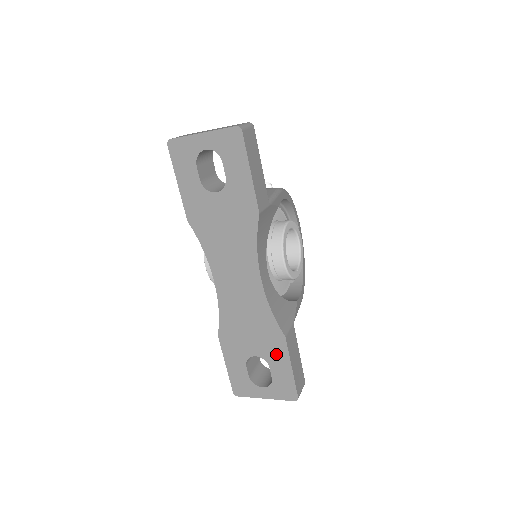
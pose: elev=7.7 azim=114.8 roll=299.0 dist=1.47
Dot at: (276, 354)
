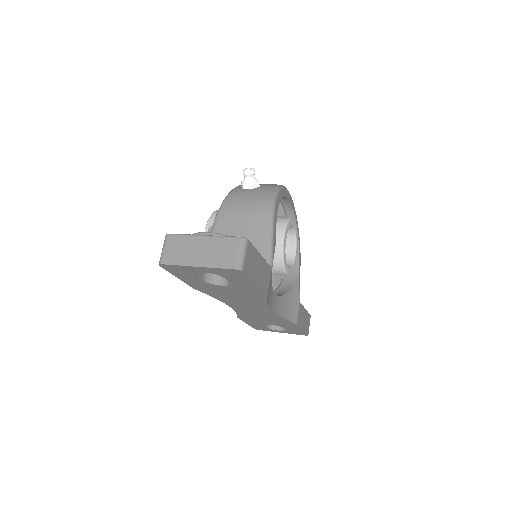
Dot at: (289, 326)
